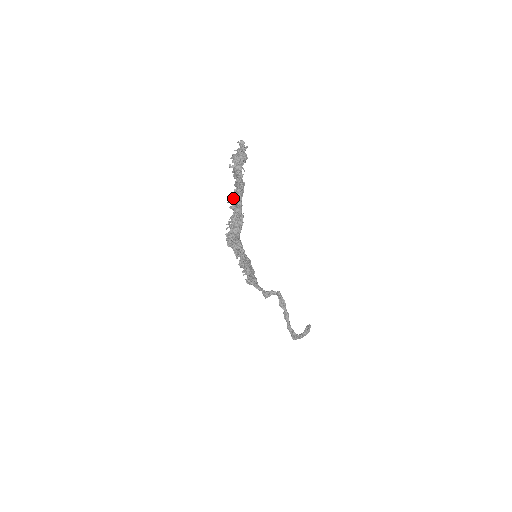
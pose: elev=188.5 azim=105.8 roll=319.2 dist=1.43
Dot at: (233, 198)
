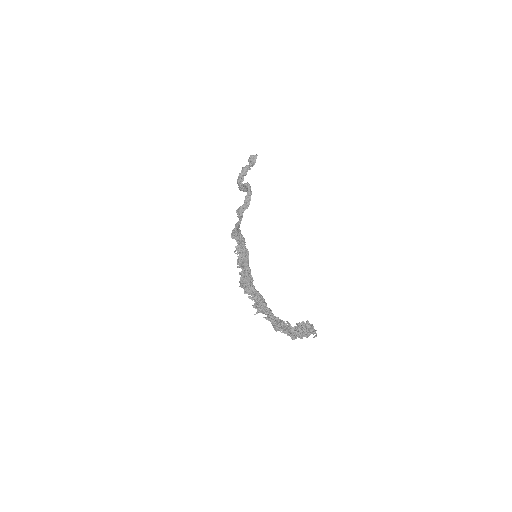
Dot at: (273, 326)
